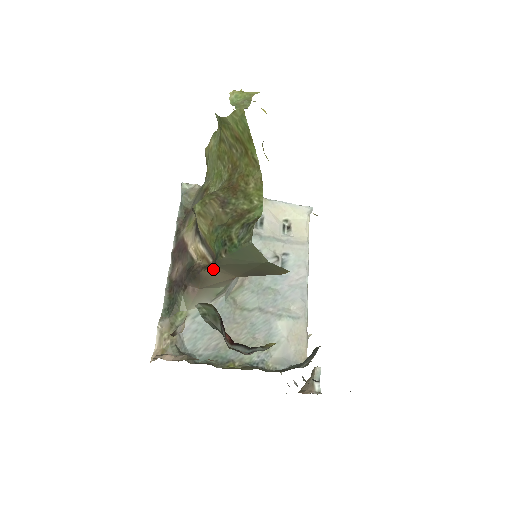
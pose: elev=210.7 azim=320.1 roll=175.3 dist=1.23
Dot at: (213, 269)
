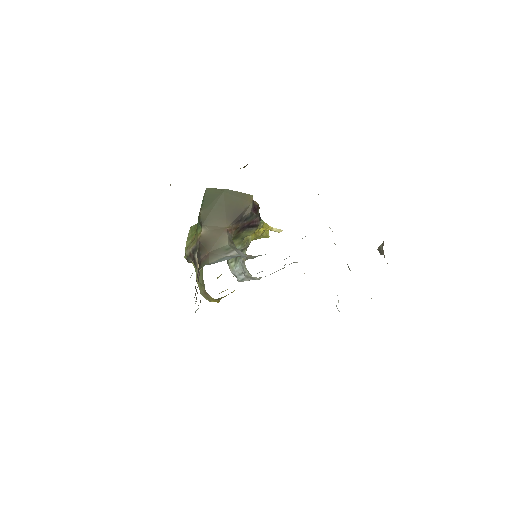
Dot at: (205, 230)
